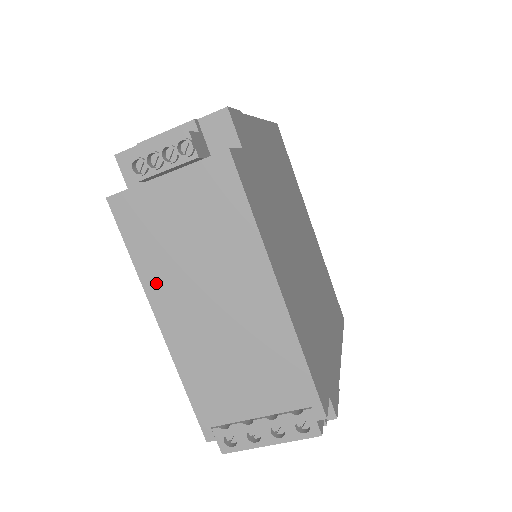
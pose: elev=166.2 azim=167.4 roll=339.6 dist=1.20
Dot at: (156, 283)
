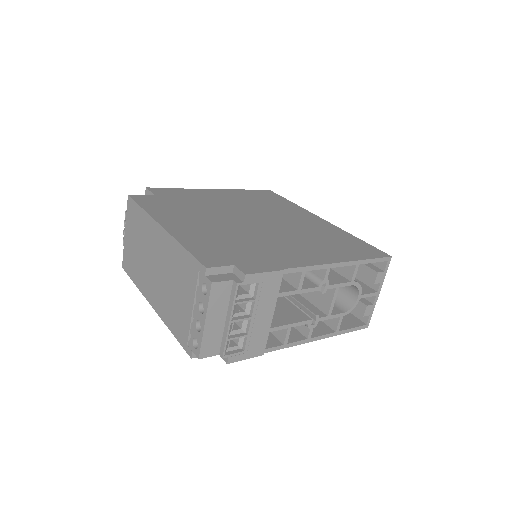
Dot at: (142, 285)
